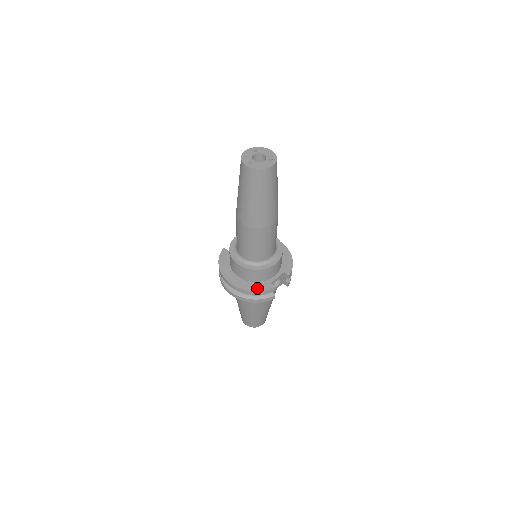
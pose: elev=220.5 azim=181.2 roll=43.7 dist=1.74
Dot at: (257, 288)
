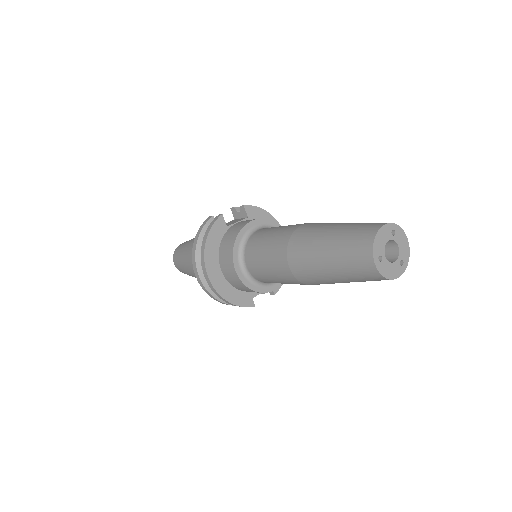
Dot at: (236, 300)
